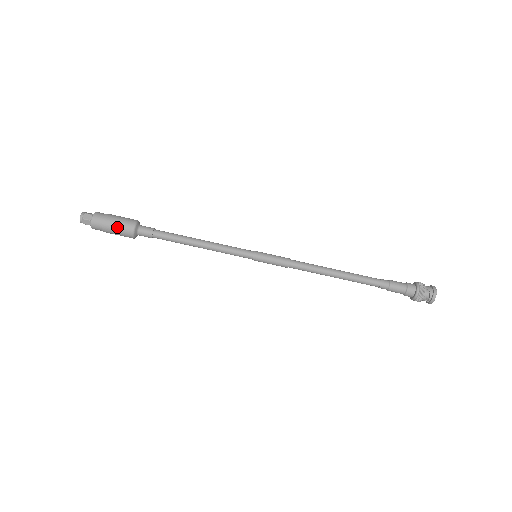
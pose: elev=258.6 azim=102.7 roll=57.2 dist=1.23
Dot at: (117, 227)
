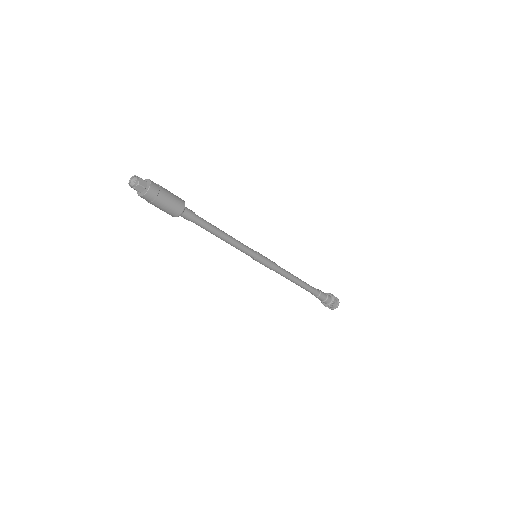
Dot at: (163, 210)
